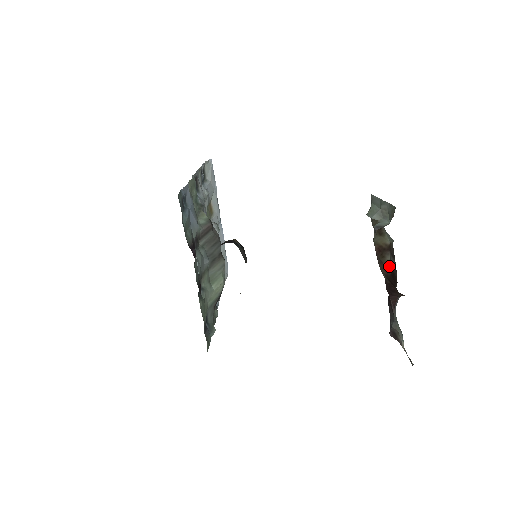
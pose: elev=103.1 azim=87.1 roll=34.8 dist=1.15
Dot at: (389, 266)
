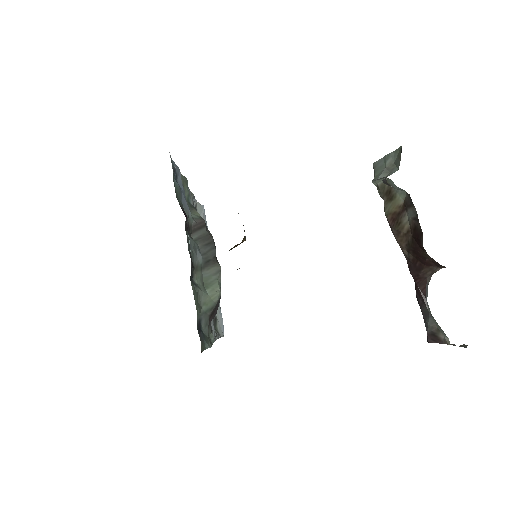
Dot at: (408, 228)
